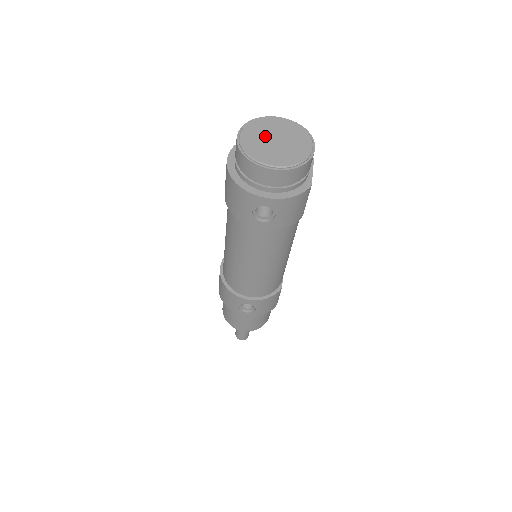
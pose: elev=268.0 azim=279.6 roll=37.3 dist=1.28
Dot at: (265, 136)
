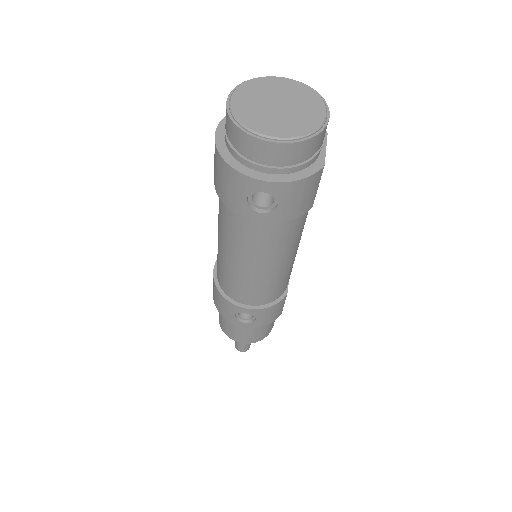
Dot at: (264, 100)
